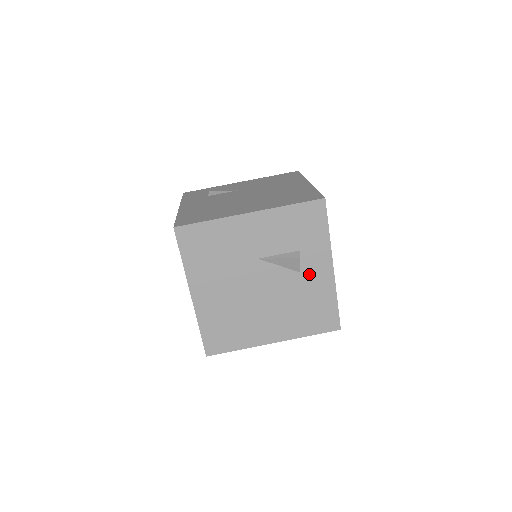
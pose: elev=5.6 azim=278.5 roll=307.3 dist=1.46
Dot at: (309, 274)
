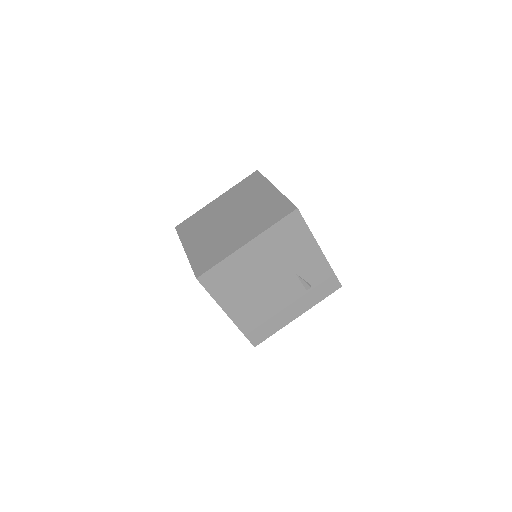
Dot at: occluded
